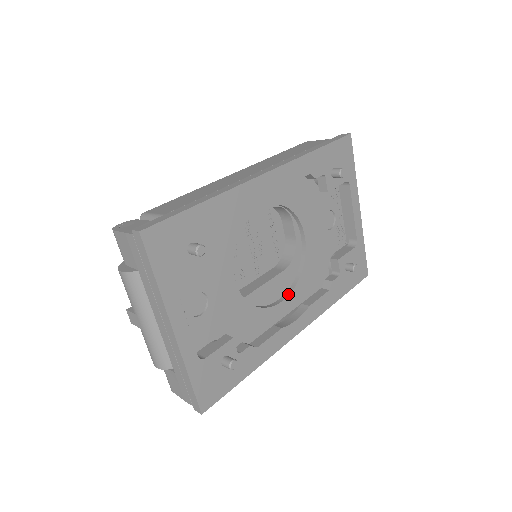
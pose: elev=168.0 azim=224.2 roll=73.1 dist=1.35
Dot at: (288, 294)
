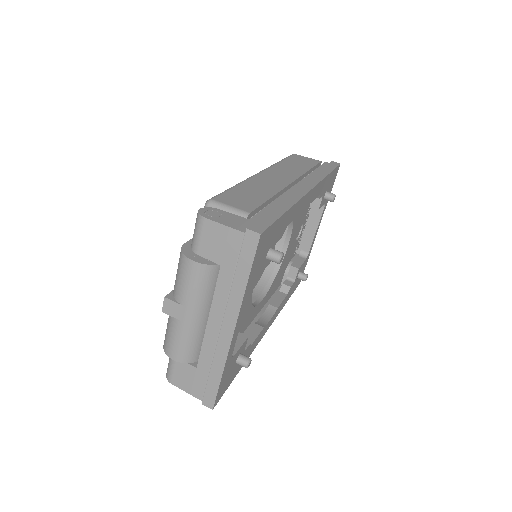
Dot at: (265, 294)
